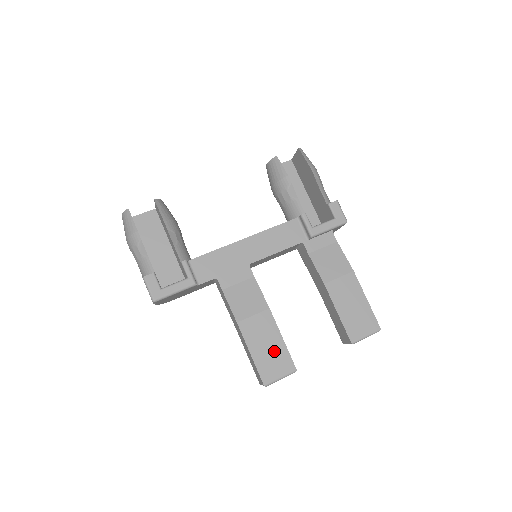
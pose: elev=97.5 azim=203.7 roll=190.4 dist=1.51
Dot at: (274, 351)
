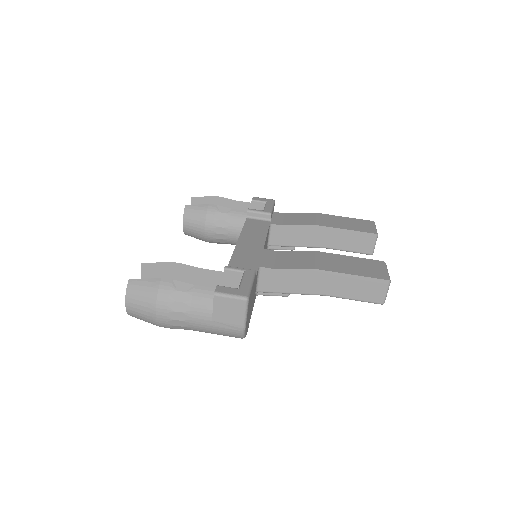
Dot at: (358, 264)
